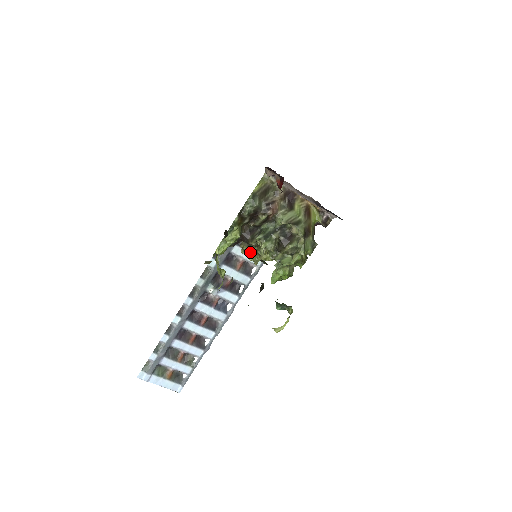
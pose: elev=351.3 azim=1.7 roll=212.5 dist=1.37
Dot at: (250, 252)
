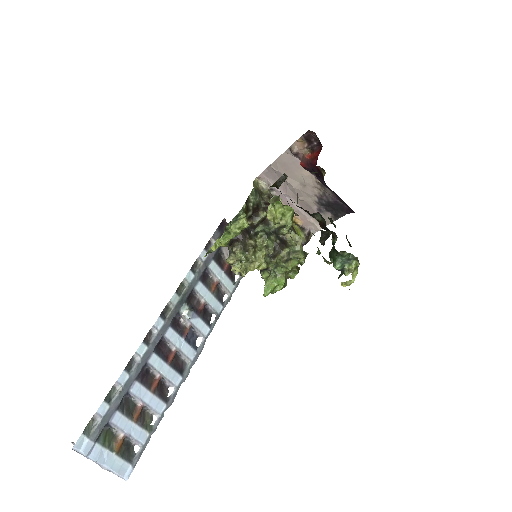
Dot at: (243, 257)
